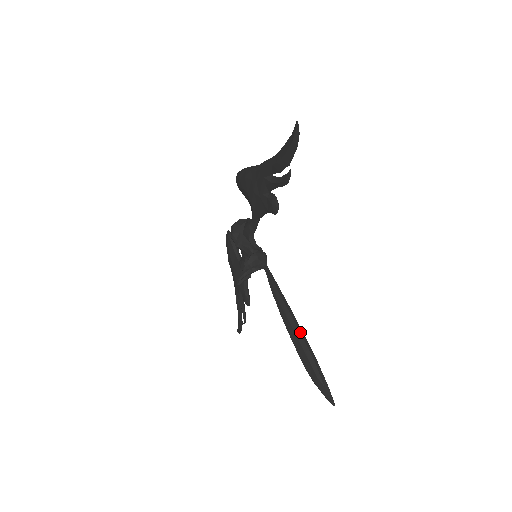
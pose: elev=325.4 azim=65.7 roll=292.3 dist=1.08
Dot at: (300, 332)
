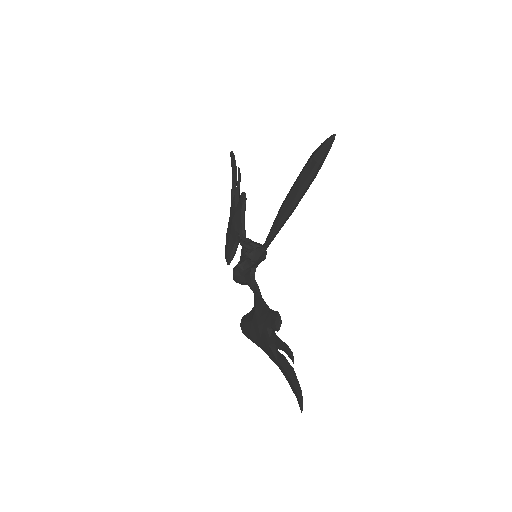
Dot at: occluded
